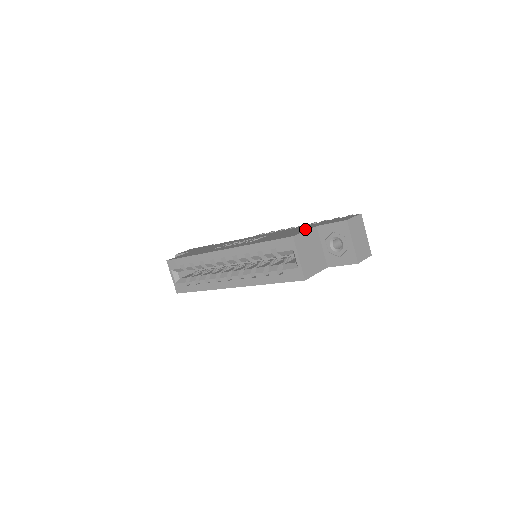
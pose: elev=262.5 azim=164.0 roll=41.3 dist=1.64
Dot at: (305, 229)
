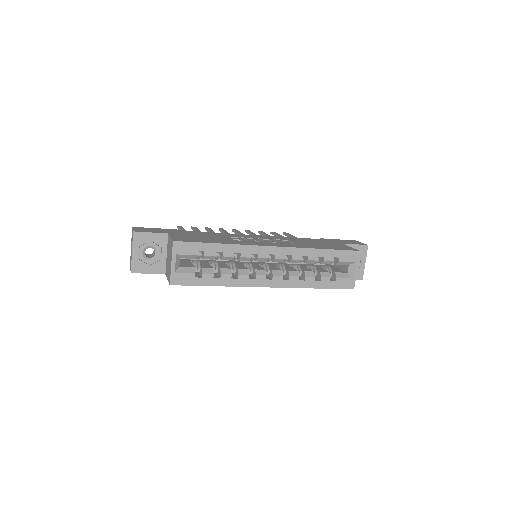
Dot at: (341, 244)
